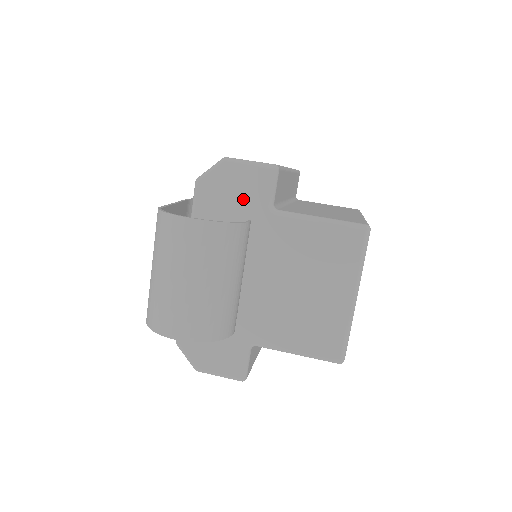
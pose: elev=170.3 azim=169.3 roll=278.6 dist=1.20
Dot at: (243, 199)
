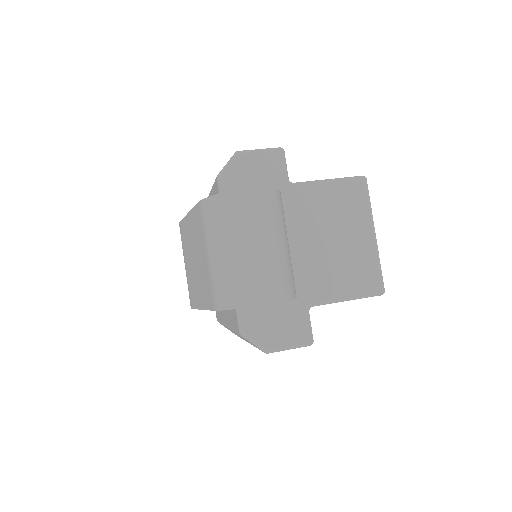
Dot at: (264, 180)
